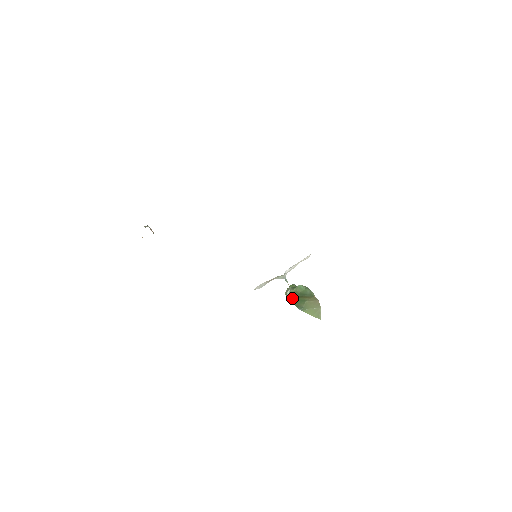
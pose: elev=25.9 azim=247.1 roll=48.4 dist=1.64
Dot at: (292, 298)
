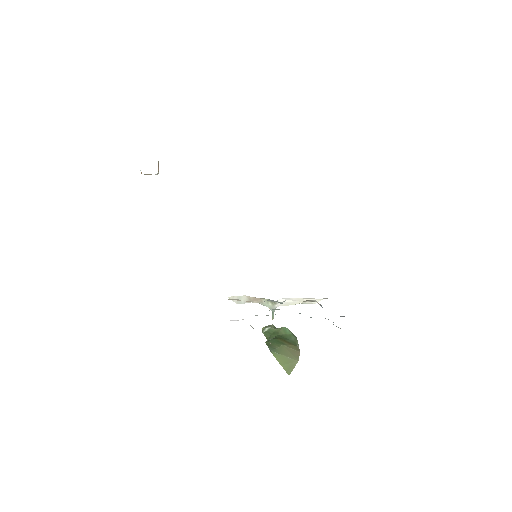
Dot at: (268, 337)
